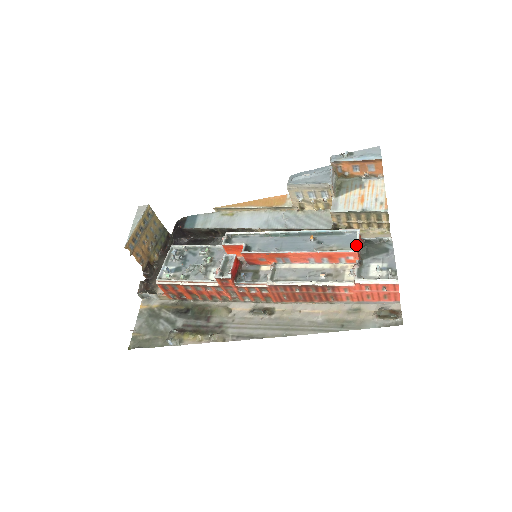
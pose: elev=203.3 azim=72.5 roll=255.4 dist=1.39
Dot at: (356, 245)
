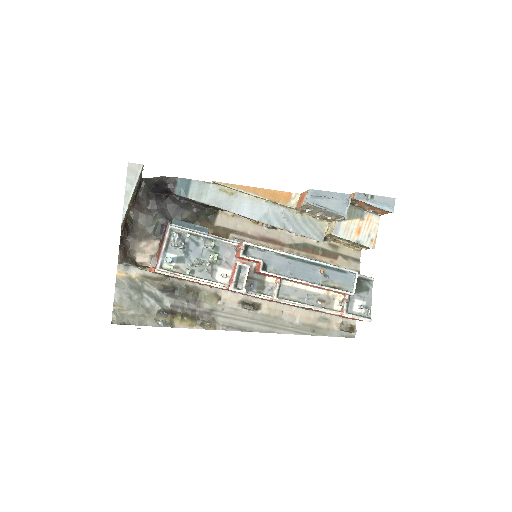
Dot at: (354, 288)
